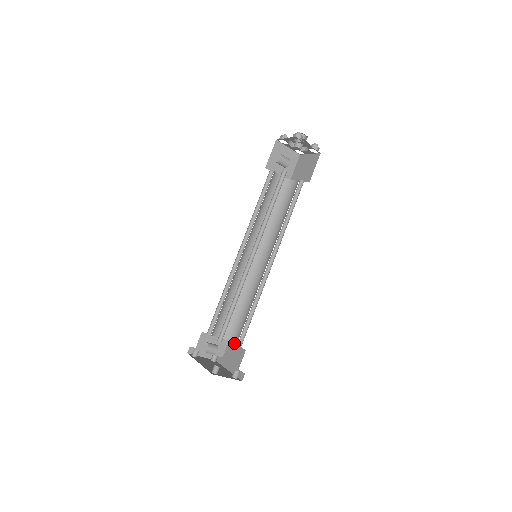
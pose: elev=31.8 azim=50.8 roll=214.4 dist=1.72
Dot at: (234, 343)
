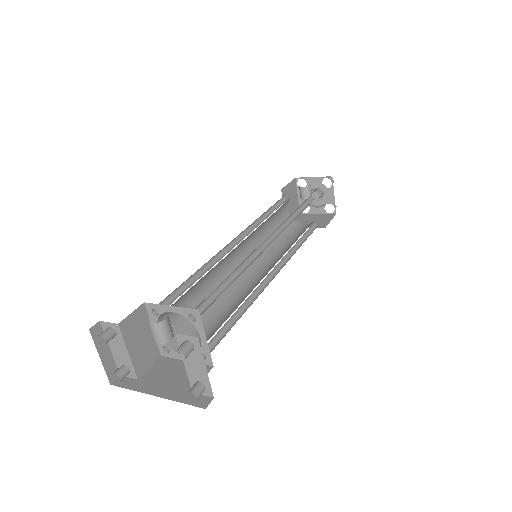
Dot at: occluded
